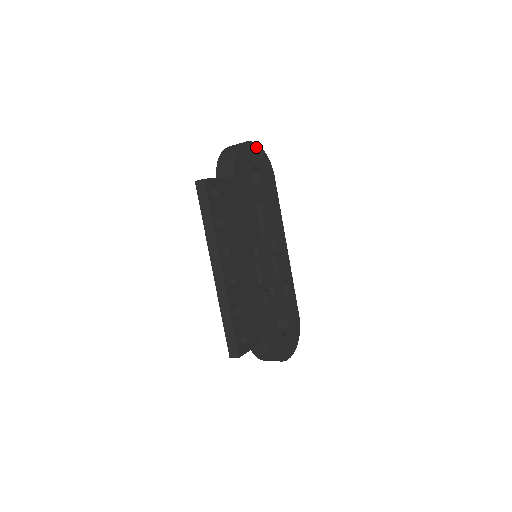
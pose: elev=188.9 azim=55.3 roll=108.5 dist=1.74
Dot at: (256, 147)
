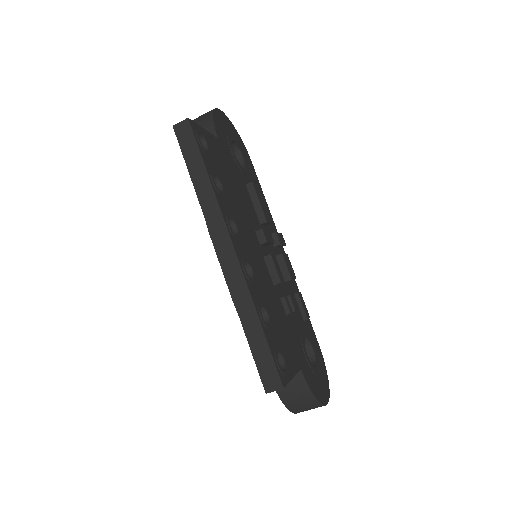
Dot at: (229, 122)
